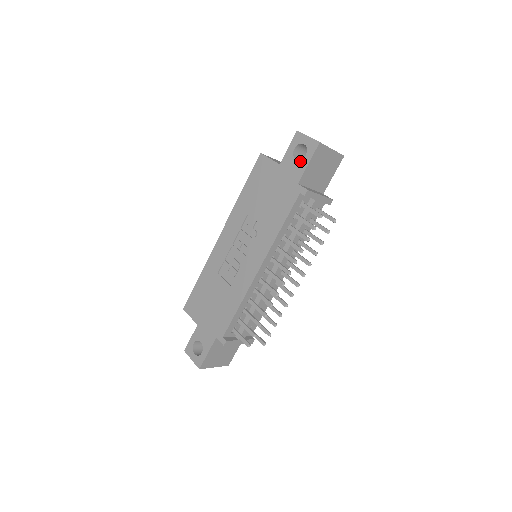
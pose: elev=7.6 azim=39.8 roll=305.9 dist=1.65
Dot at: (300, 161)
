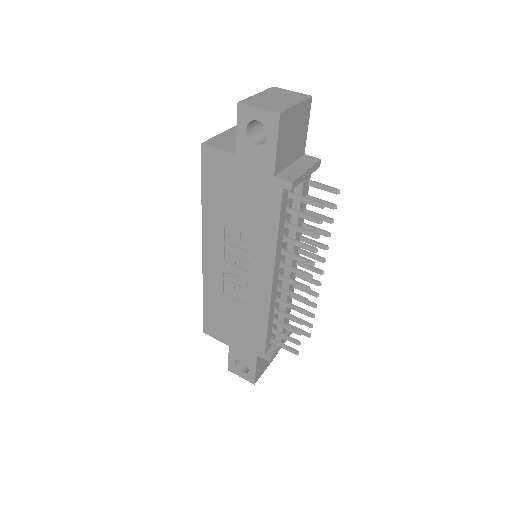
Dot at: (263, 146)
